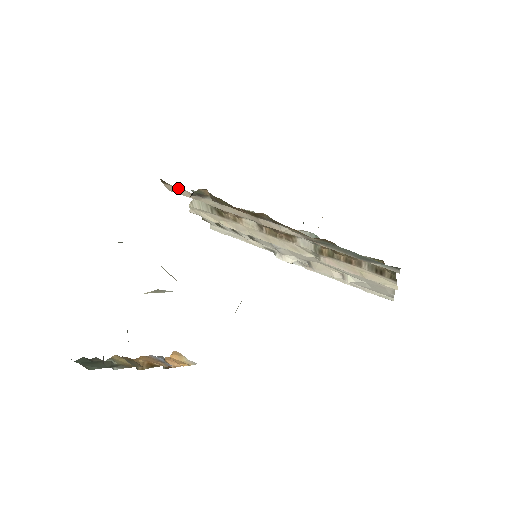
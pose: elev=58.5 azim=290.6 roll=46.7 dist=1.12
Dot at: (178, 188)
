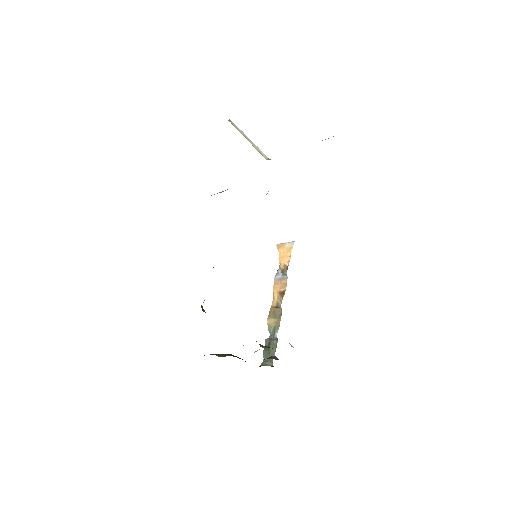
Dot at: occluded
